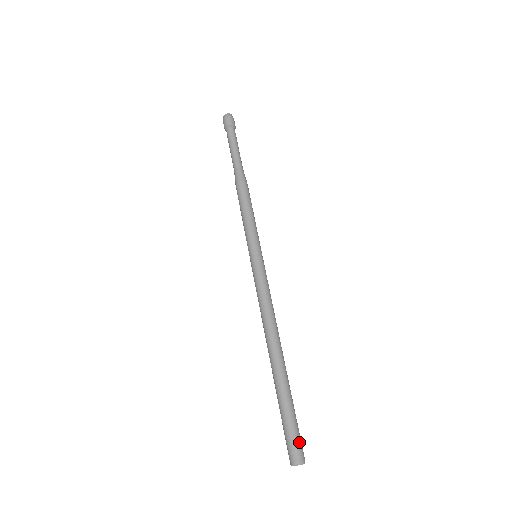
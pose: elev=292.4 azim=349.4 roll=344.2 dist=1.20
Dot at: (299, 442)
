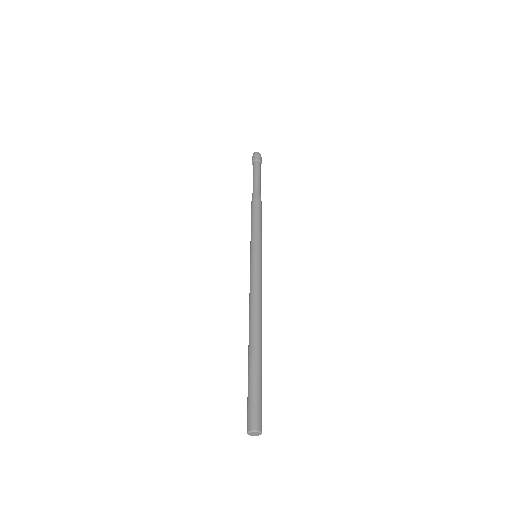
Dot at: occluded
